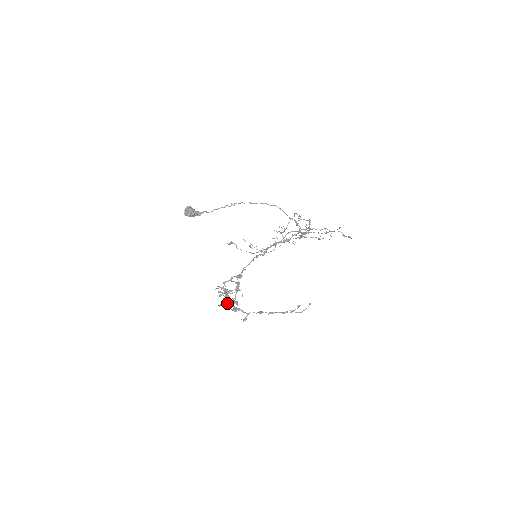
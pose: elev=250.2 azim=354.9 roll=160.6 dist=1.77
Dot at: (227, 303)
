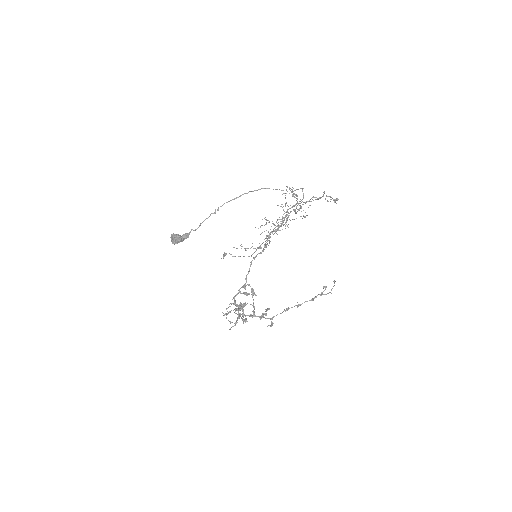
Dot at: (247, 315)
